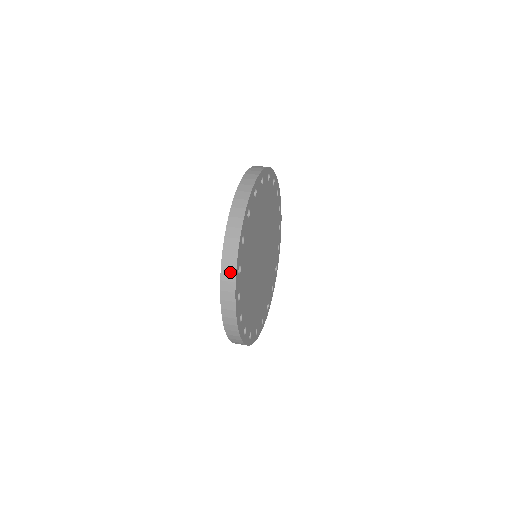
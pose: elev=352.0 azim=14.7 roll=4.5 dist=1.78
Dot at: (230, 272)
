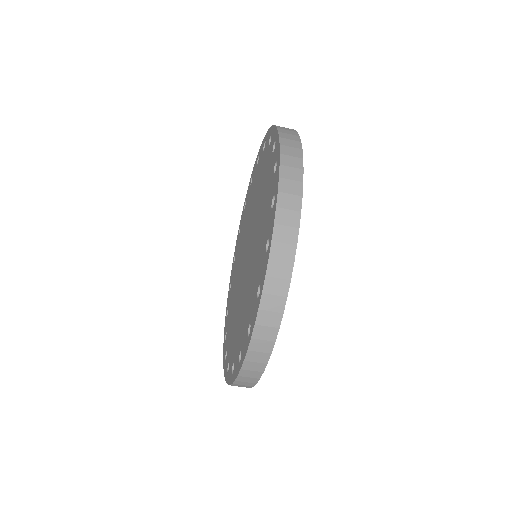
Dot at: (294, 158)
